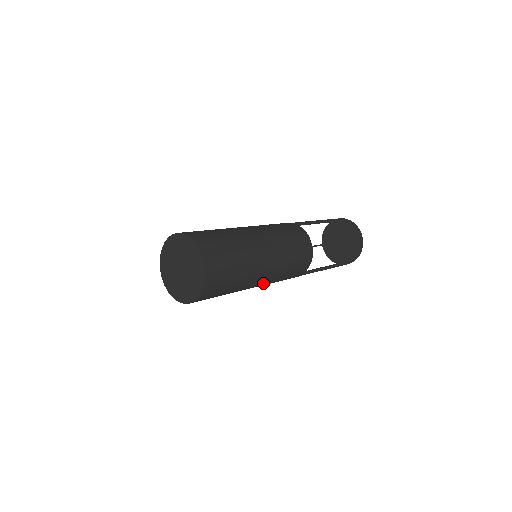
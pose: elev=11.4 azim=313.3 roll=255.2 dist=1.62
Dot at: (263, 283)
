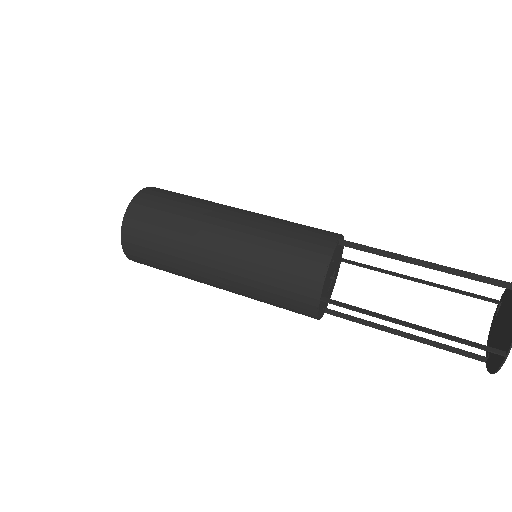
Dot at: (228, 254)
